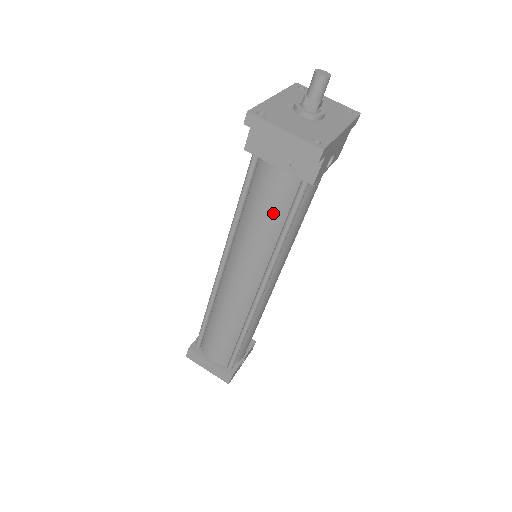
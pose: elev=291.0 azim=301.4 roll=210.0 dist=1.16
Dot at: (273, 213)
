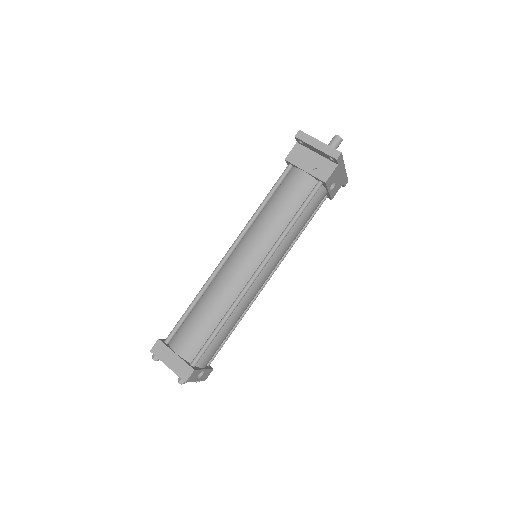
Dot at: (290, 204)
